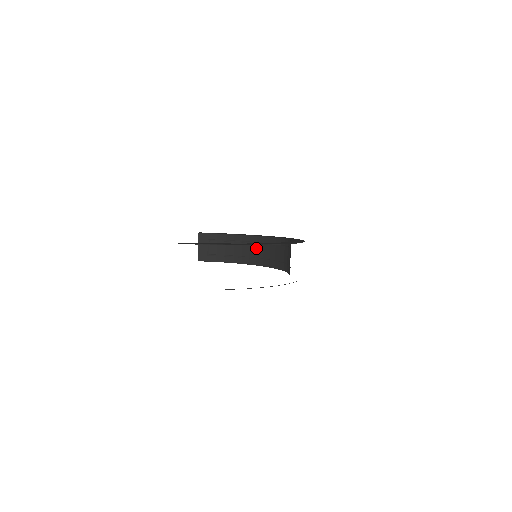
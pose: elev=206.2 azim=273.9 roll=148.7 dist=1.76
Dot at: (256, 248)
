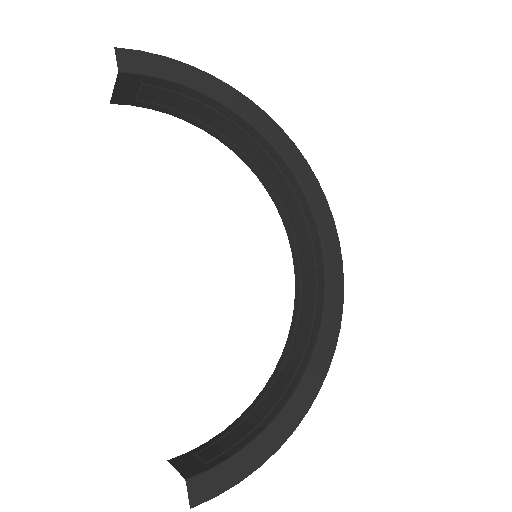
Dot at: (242, 137)
